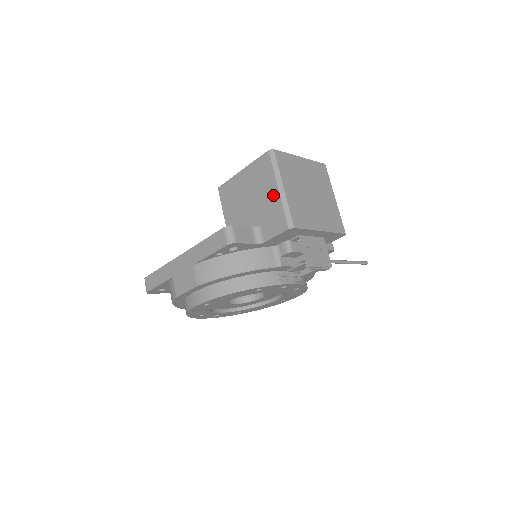
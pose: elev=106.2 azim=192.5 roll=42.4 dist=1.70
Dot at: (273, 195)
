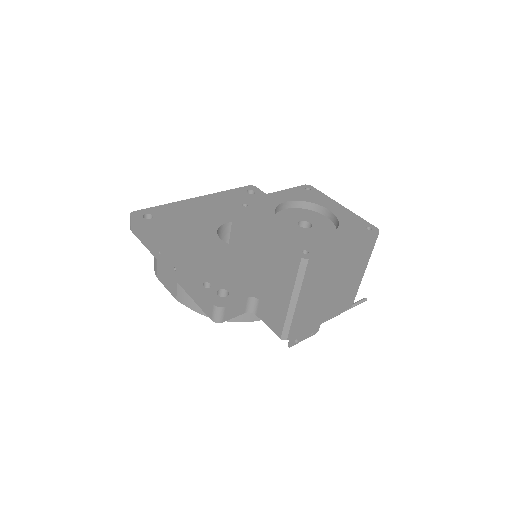
Dot at: (282, 299)
